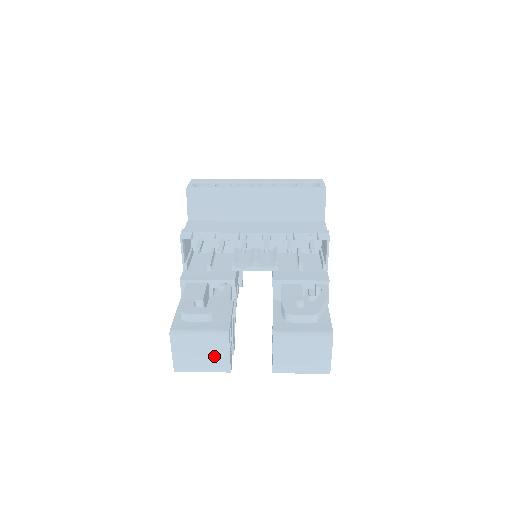
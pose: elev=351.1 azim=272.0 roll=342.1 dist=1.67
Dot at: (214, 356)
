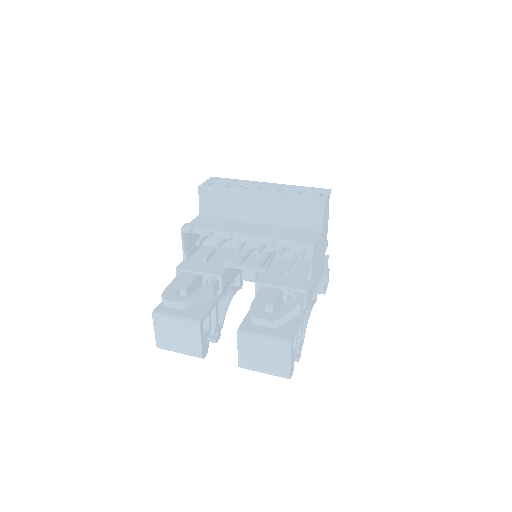
Dot at: (188, 341)
